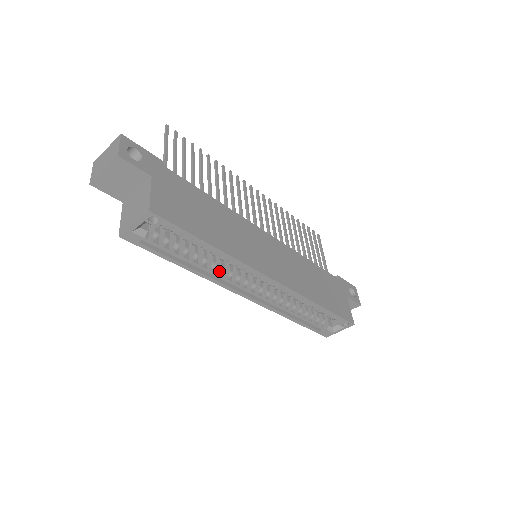
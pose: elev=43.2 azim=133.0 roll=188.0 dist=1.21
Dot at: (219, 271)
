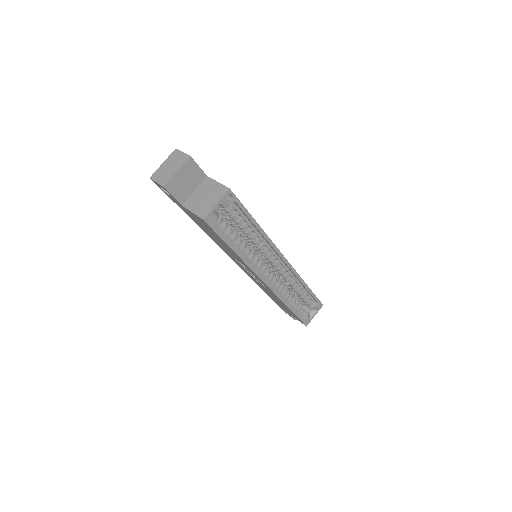
Dot at: (253, 257)
